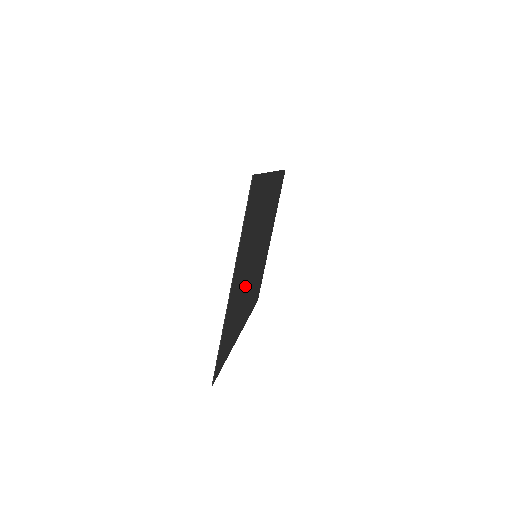
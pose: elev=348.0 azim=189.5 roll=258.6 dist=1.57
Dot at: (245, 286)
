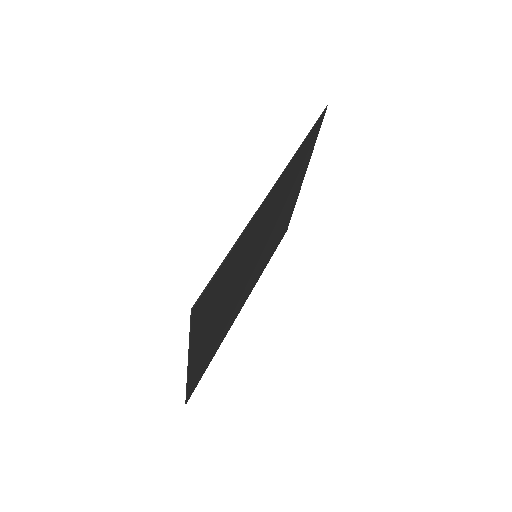
Dot at: (234, 300)
